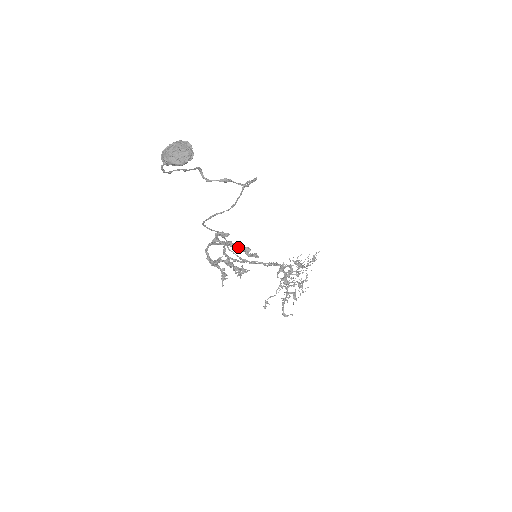
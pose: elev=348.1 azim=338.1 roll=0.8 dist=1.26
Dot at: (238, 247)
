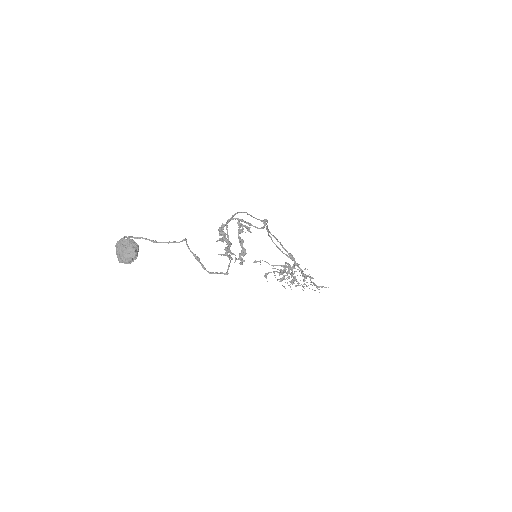
Dot at: (241, 246)
